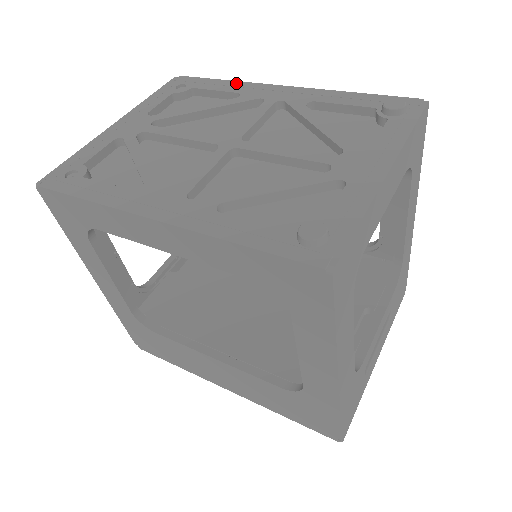
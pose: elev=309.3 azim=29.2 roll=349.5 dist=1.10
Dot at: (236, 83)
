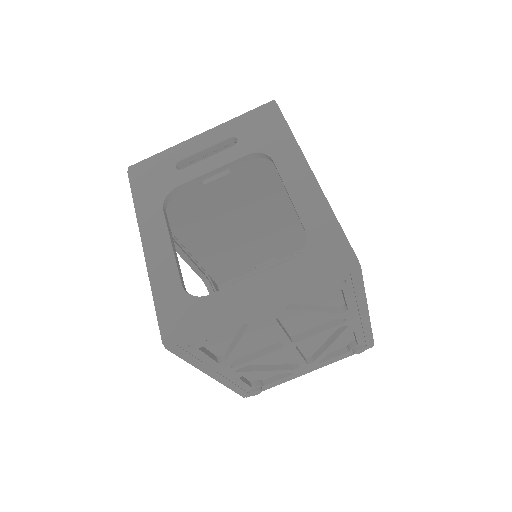
Dot at: (362, 299)
